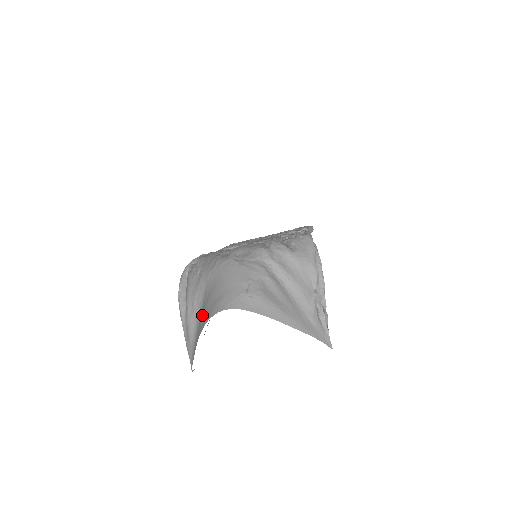
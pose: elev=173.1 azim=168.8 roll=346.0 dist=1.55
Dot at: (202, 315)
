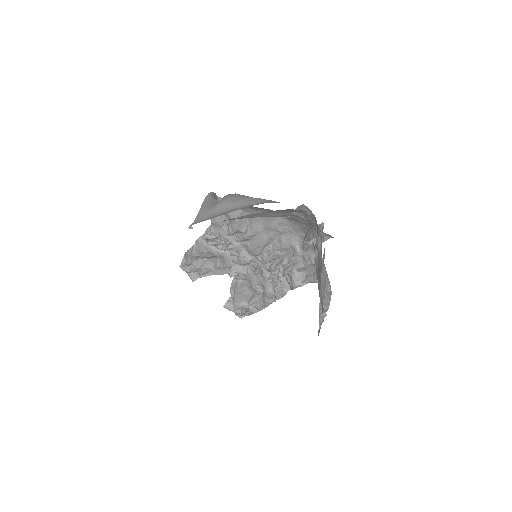
Dot at: occluded
